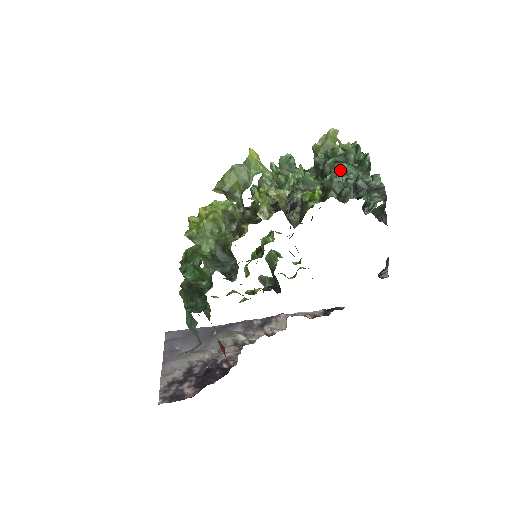
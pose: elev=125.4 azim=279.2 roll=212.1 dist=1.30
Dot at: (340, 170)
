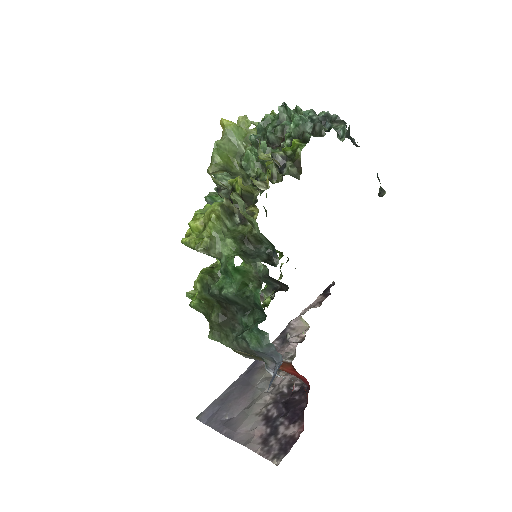
Dot at: (297, 116)
